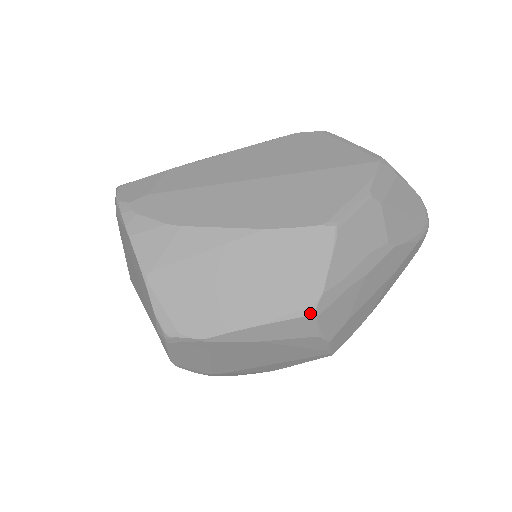
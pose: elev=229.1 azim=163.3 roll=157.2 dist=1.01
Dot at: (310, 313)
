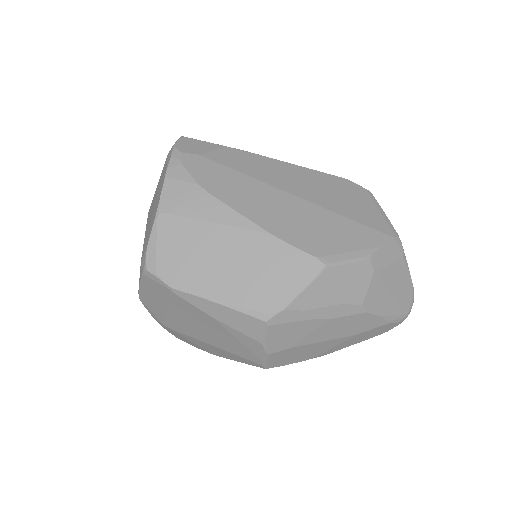
Dot at: (264, 319)
